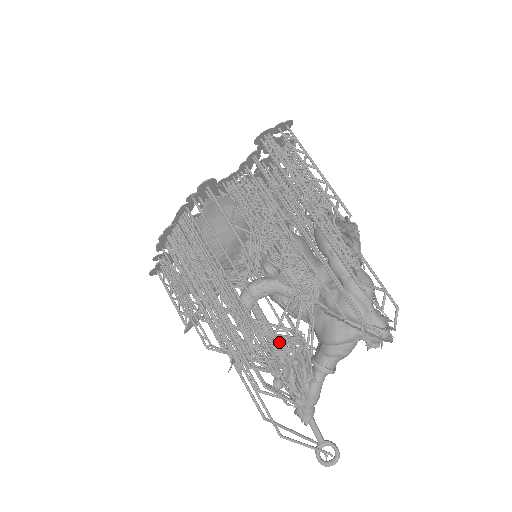
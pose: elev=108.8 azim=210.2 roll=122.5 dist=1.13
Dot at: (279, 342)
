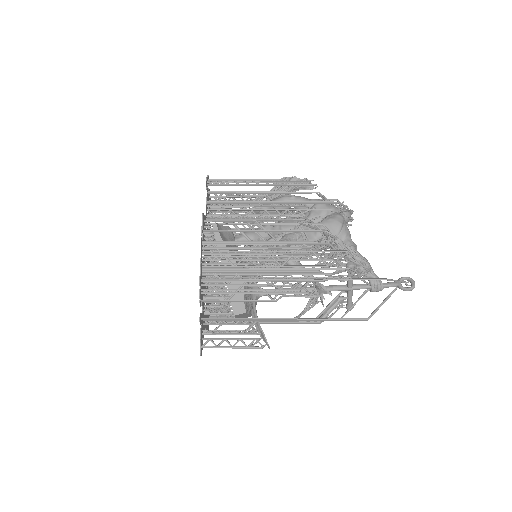
Dot at: occluded
